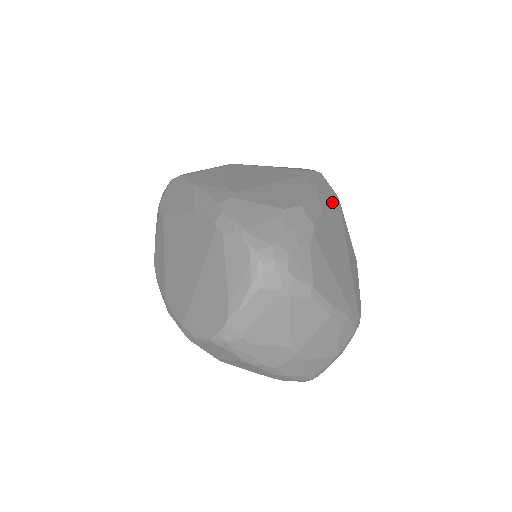
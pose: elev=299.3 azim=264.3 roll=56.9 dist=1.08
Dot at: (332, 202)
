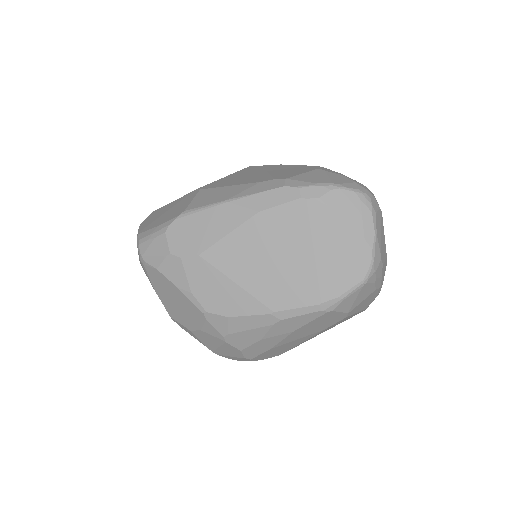
Dot at: occluded
